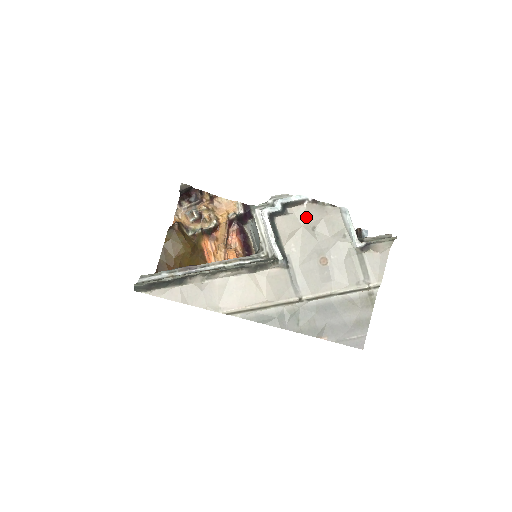
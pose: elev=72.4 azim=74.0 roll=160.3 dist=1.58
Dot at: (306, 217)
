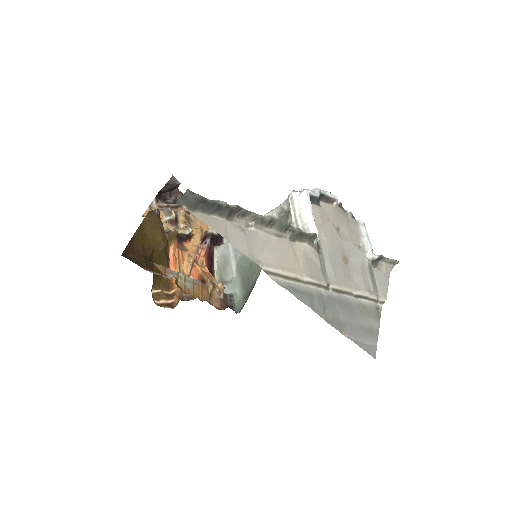
Dot at: (334, 215)
